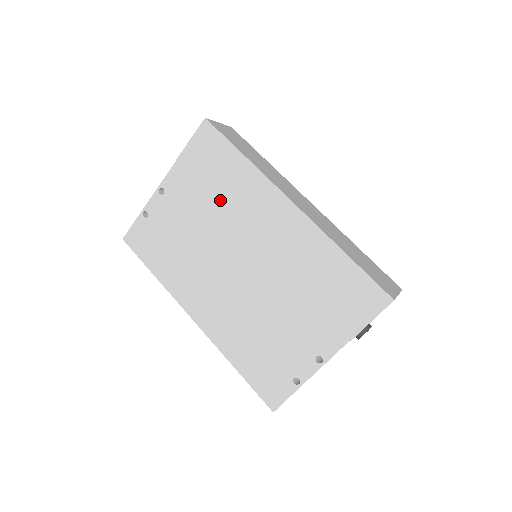
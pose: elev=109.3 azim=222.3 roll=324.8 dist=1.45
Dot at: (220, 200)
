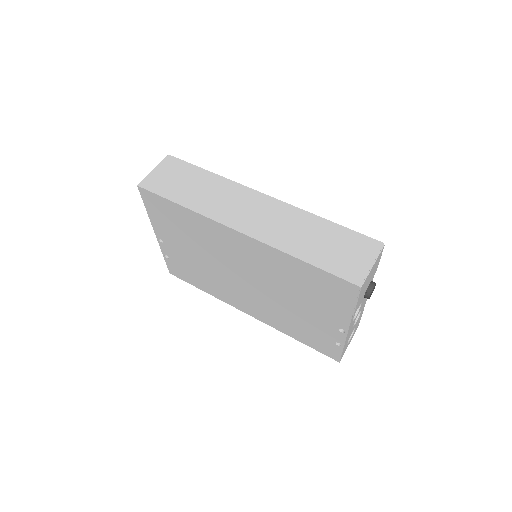
Dot at: (196, 239)
